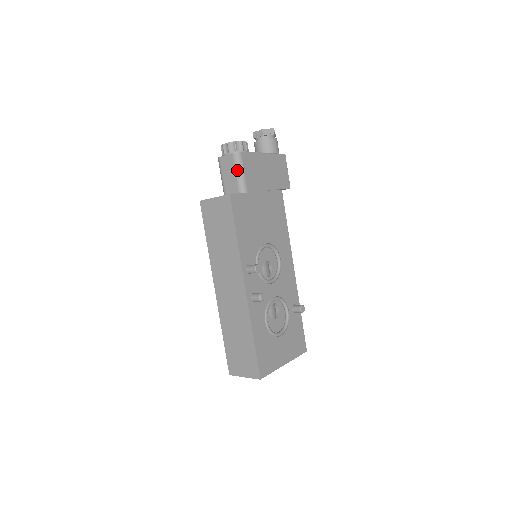
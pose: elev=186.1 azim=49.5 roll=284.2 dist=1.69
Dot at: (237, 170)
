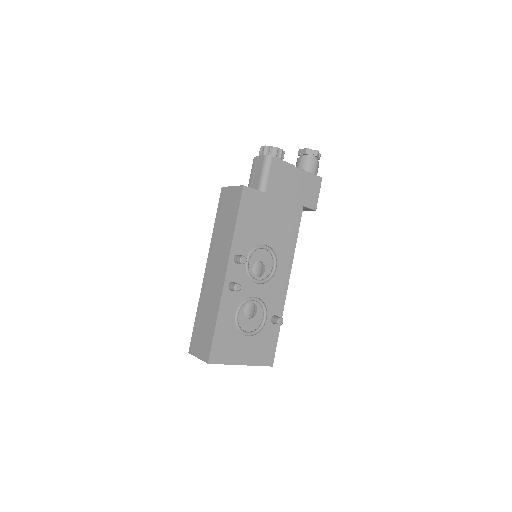
Dot at: (263, 171)
